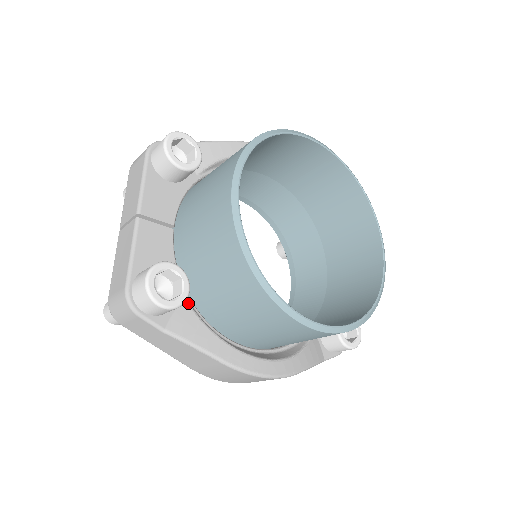
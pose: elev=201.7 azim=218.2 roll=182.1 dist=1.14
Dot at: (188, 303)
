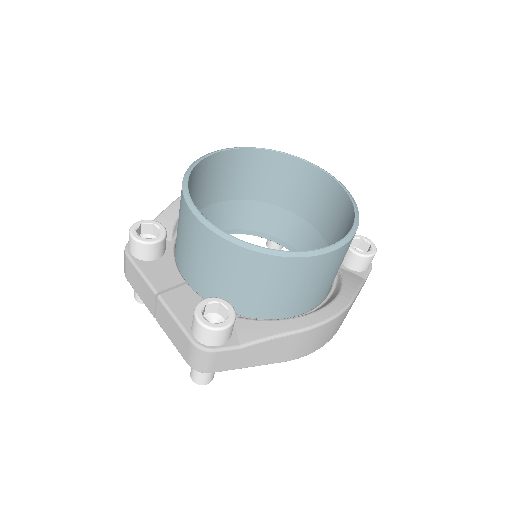
Dot at: (240, 318)
